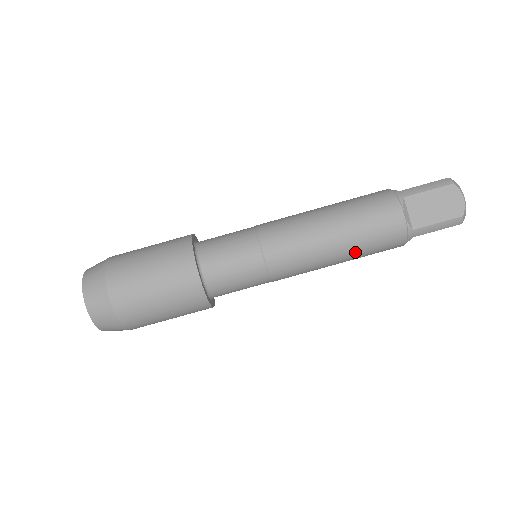
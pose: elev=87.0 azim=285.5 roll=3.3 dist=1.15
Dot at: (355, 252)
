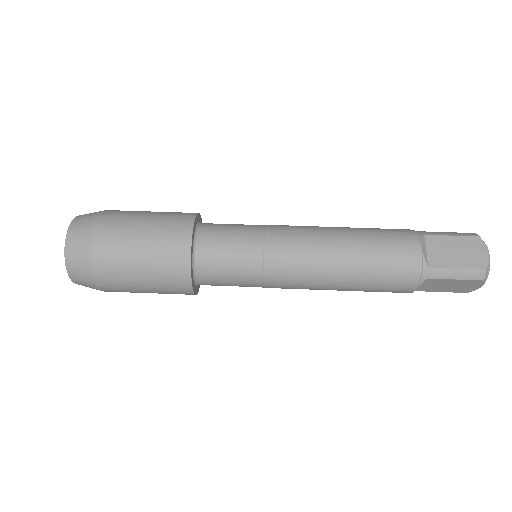
Dot at: (361, 273)
